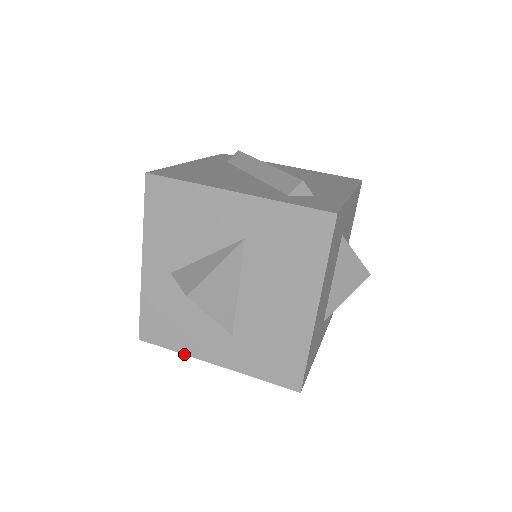
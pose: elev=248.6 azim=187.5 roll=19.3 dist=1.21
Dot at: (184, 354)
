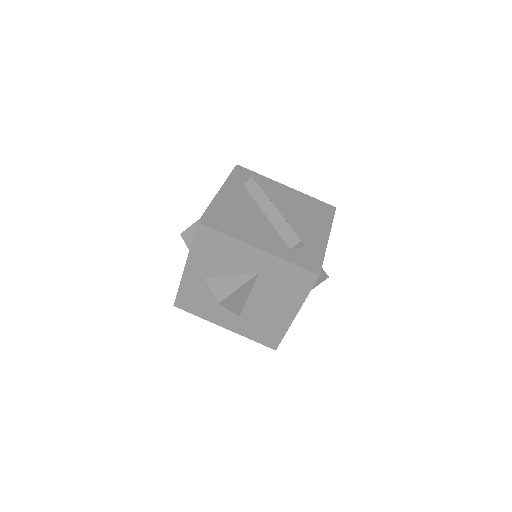
Dot at: (204, 319)
